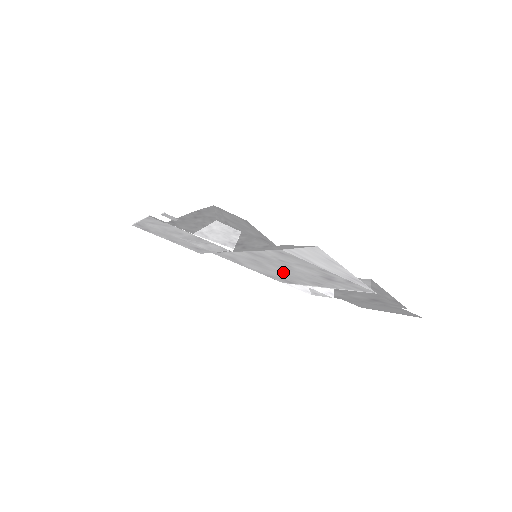
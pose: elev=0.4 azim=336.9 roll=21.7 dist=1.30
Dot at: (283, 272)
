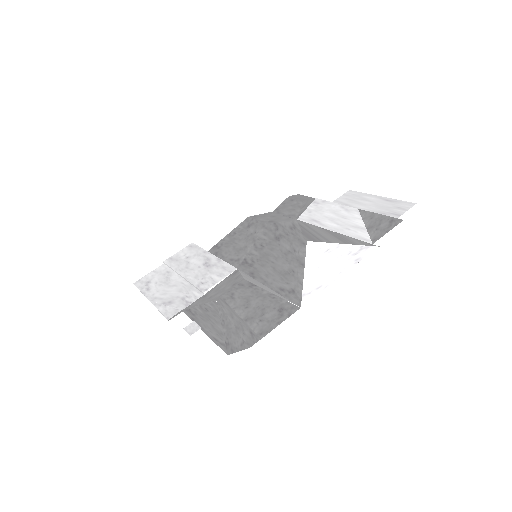
Dot at: occluded
